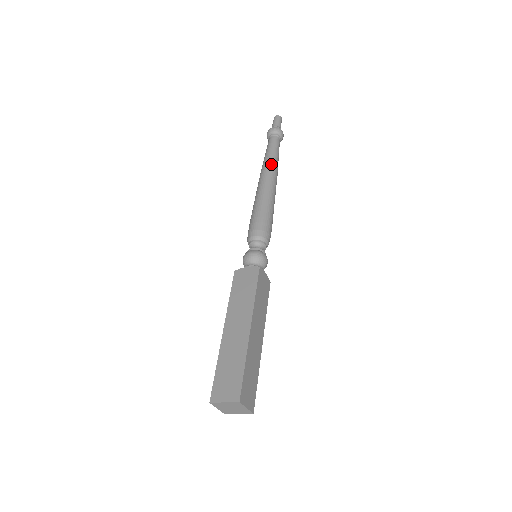
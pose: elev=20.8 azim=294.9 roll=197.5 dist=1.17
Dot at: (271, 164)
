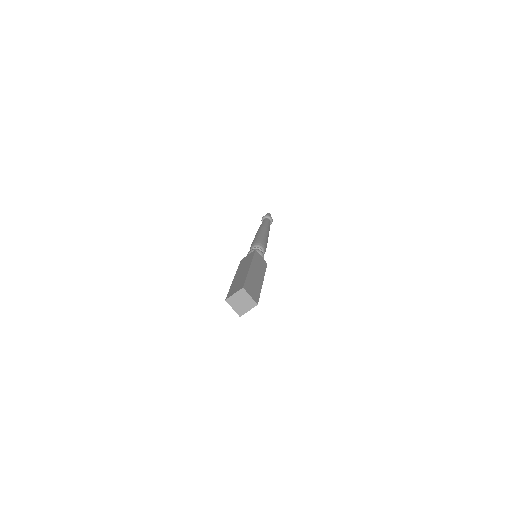
Dot at: (263, 225)
